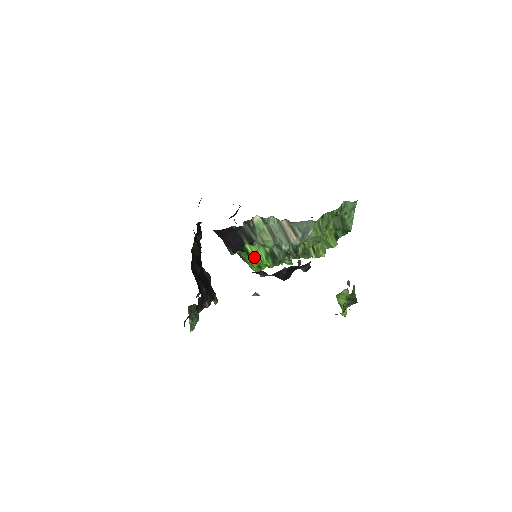
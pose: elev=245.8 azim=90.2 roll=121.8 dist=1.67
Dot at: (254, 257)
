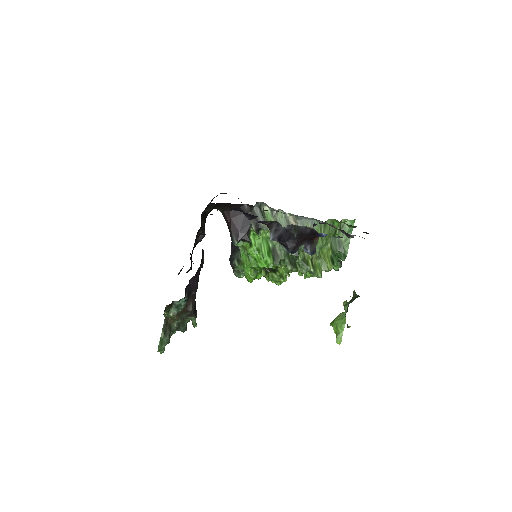
Dot at: (256, 252)
